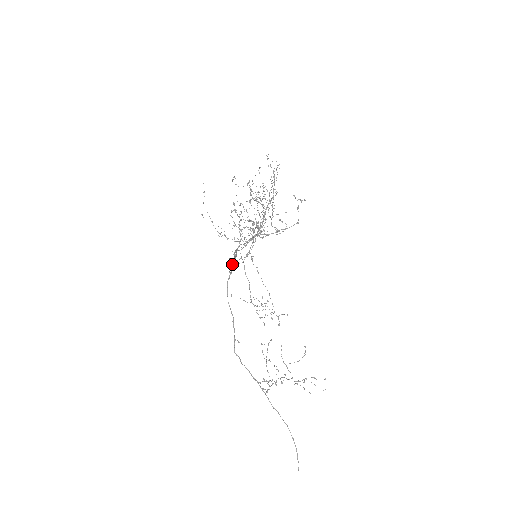
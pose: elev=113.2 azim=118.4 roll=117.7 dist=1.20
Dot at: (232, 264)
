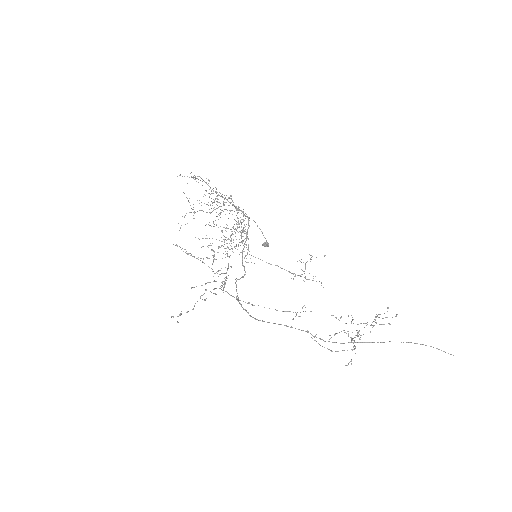
Dot at: (264, 245)
